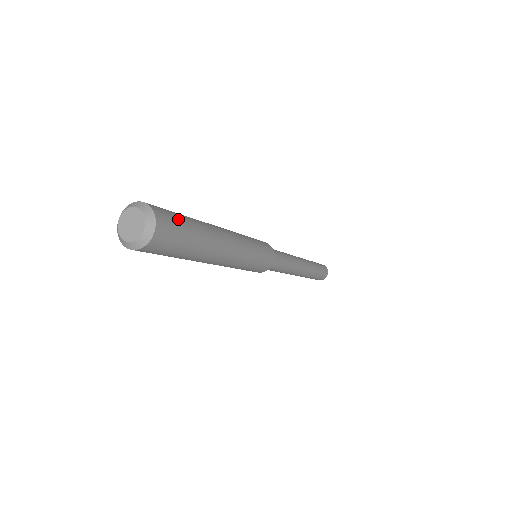
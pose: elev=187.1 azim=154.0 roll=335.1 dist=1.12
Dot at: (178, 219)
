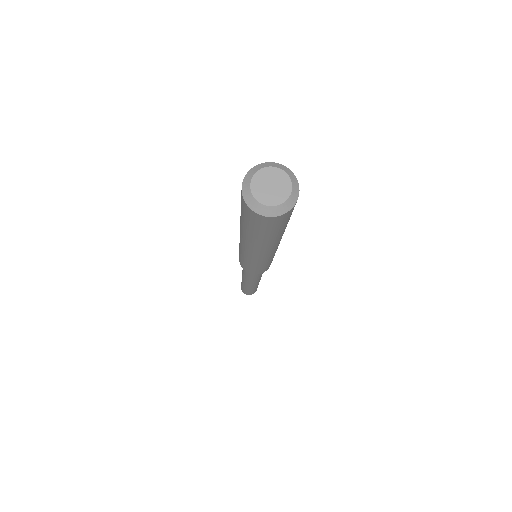
Dot at: occluded
